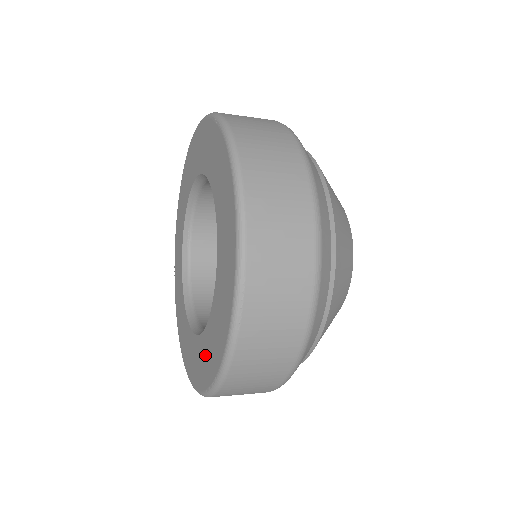
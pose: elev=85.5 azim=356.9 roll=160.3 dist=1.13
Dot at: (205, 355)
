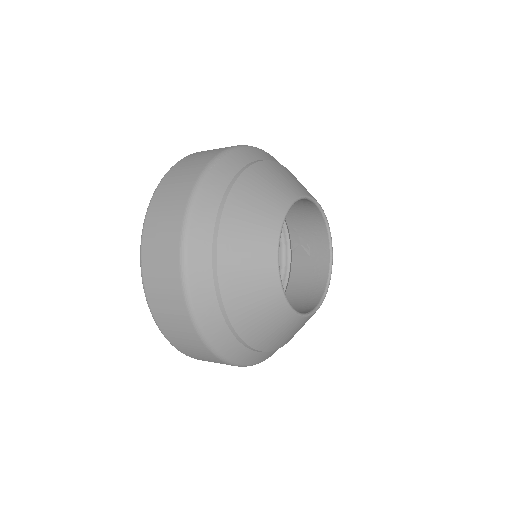
Dot at: occluded
